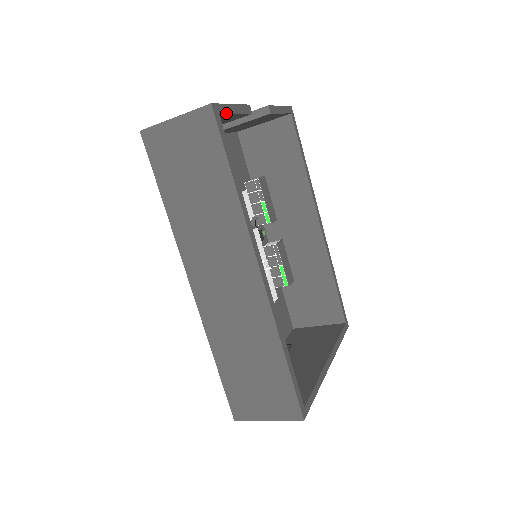
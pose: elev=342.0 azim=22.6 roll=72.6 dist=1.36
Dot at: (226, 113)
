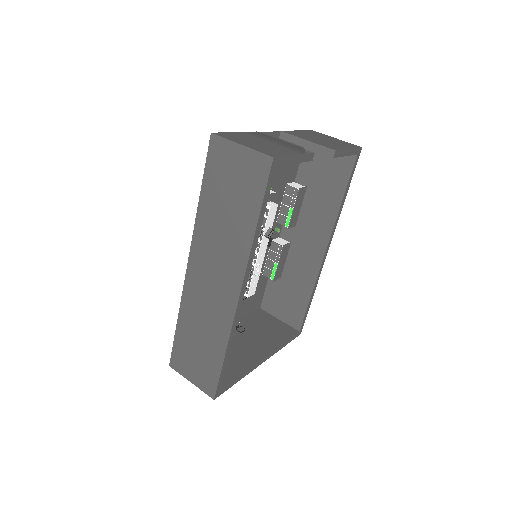
Dot at: (284, 164)
